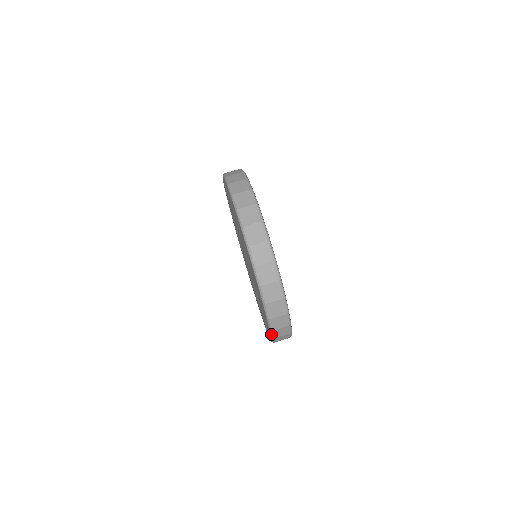
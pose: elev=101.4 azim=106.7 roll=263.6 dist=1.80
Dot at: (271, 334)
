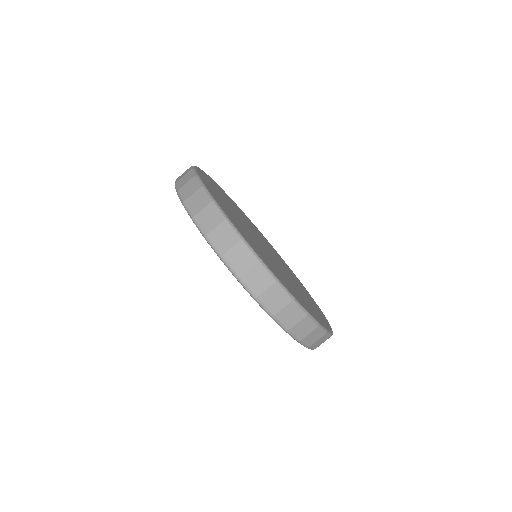
Dot at: (291, 336)
